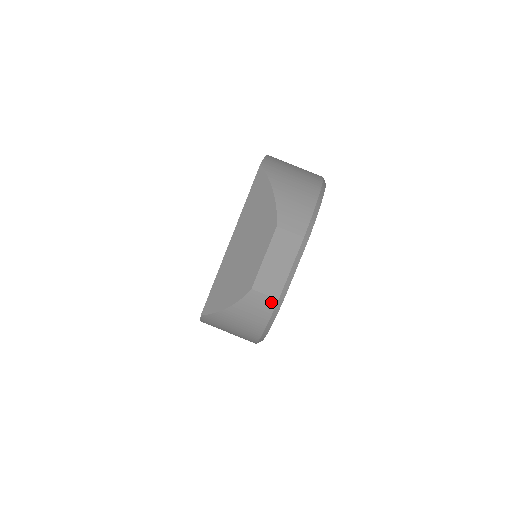
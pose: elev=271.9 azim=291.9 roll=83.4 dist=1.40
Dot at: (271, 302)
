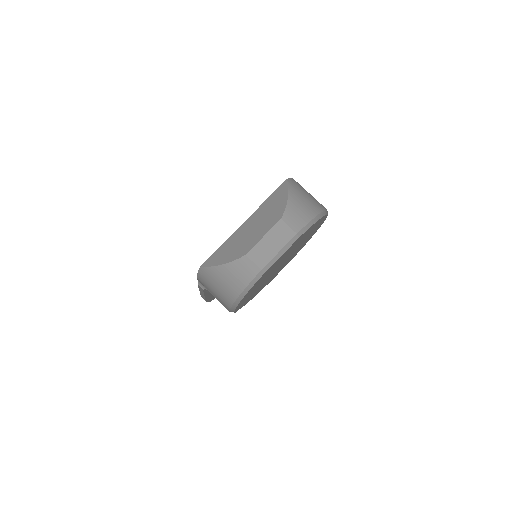
Dot at: (255, 270)
